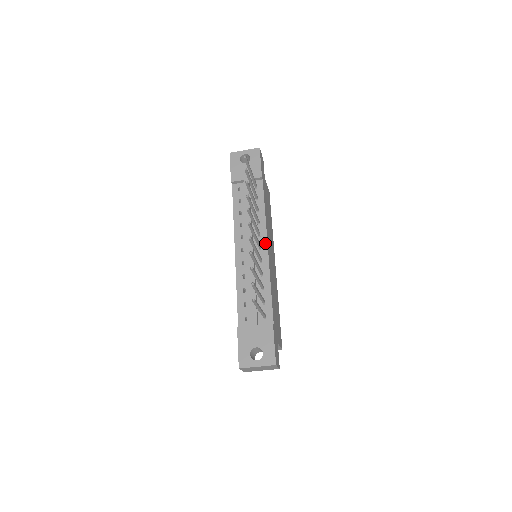
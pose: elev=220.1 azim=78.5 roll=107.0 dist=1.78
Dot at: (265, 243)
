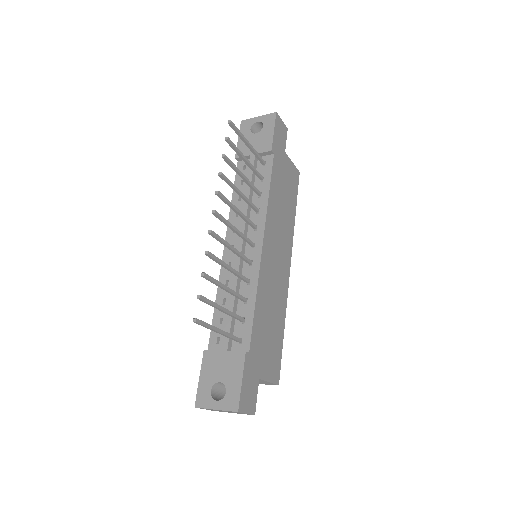
Dot at: (260, 239)
